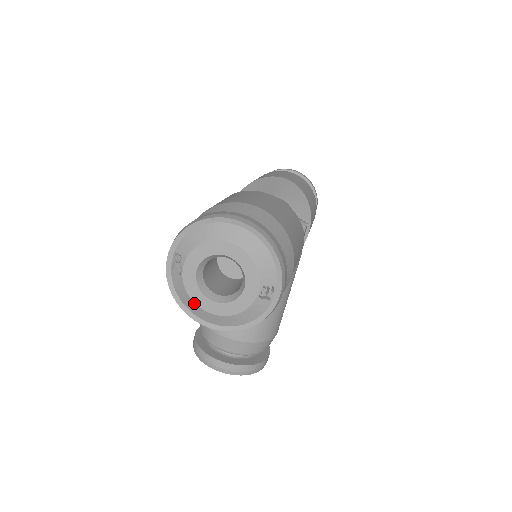
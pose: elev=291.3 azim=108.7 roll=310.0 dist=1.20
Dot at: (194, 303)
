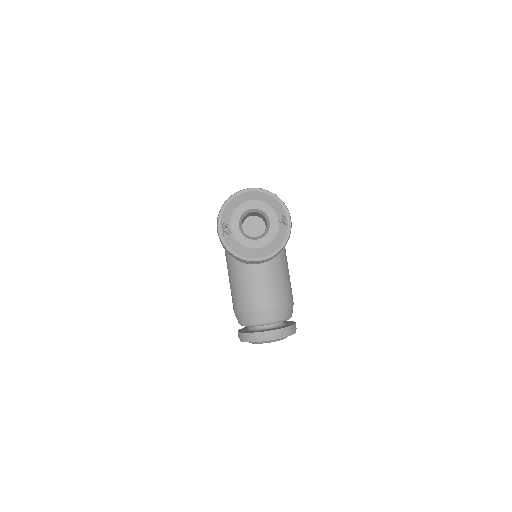
Dot at: (245, 247)
